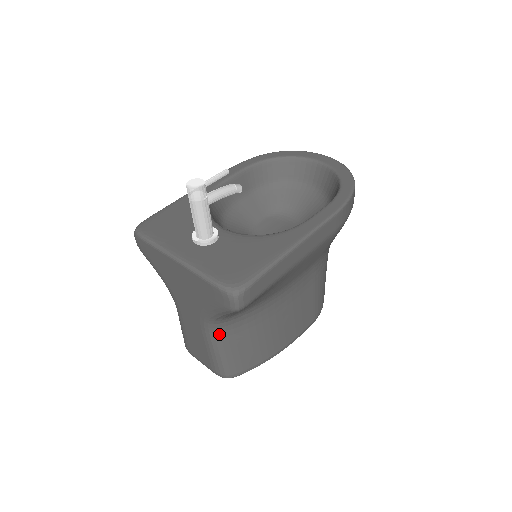
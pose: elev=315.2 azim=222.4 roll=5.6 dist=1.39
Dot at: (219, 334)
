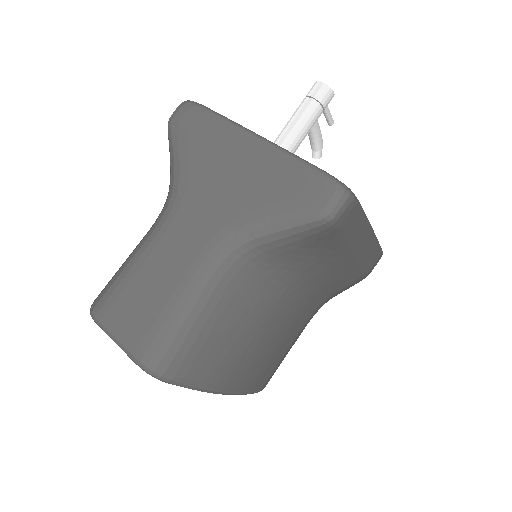
Dot at: (221, 276)
